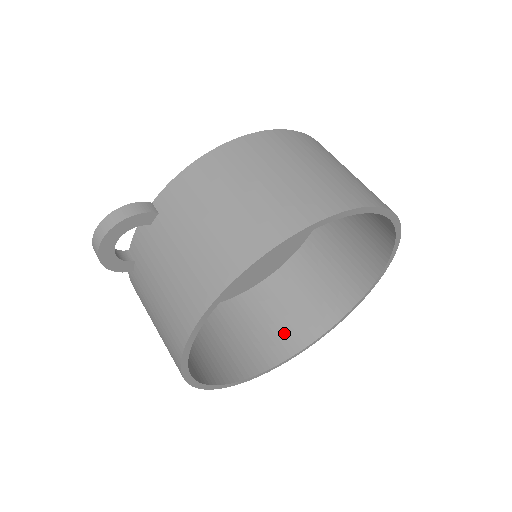
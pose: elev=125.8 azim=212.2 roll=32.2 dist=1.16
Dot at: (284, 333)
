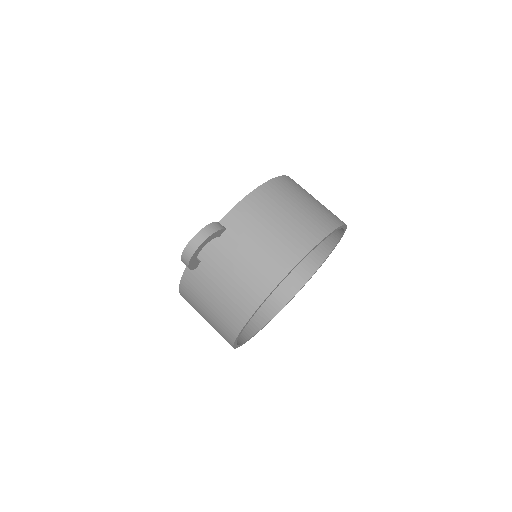
Dot at: (257, 310)
